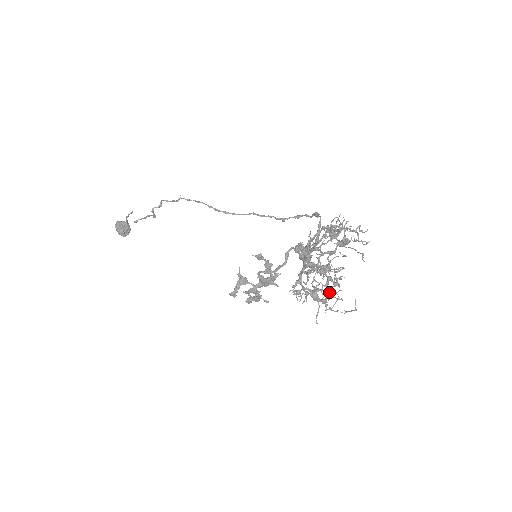
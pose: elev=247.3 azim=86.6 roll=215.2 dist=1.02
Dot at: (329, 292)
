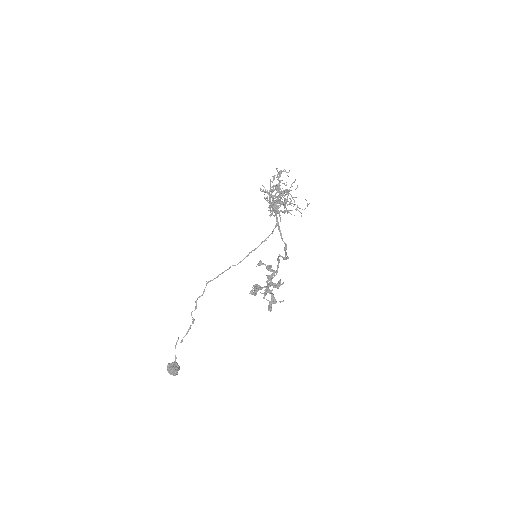
Dot at: (292, 210)
